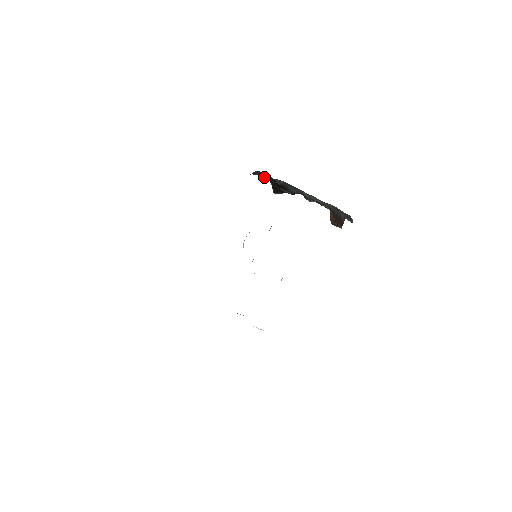
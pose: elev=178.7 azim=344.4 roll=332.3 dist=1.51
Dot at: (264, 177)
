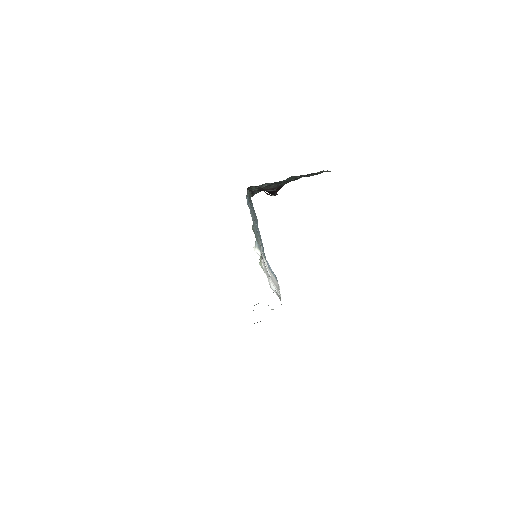
Dot at: occluded
